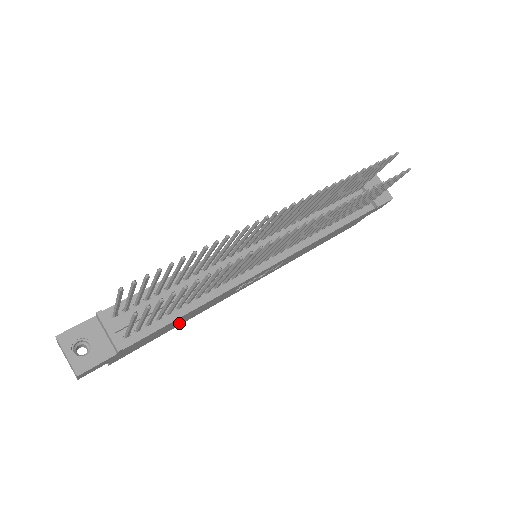
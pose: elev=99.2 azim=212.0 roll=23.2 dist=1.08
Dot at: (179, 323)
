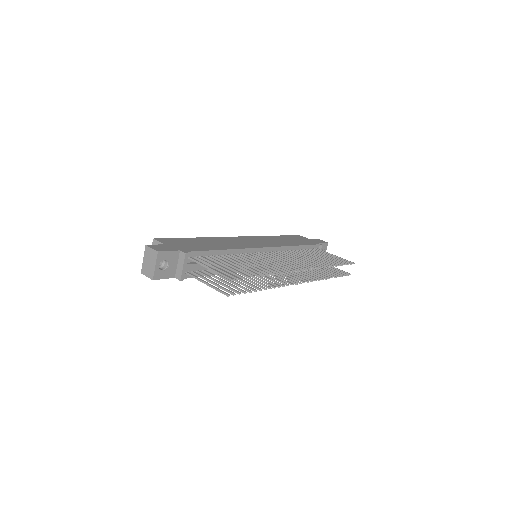
Dot at: occluded
